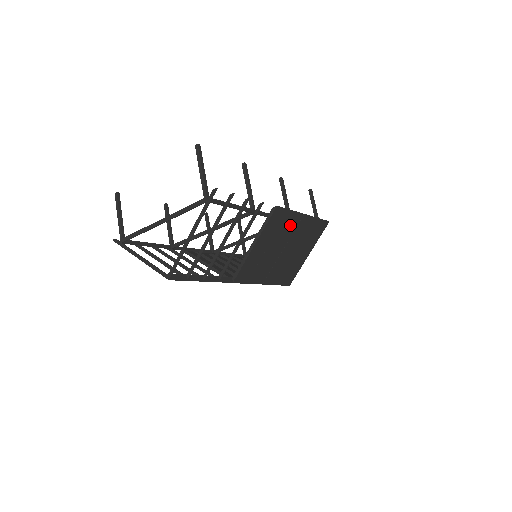
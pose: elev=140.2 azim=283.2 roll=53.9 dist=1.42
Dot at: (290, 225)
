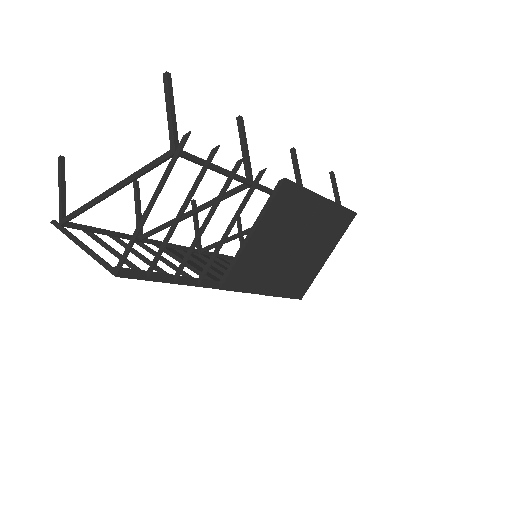
Dot at: (304, 211)
